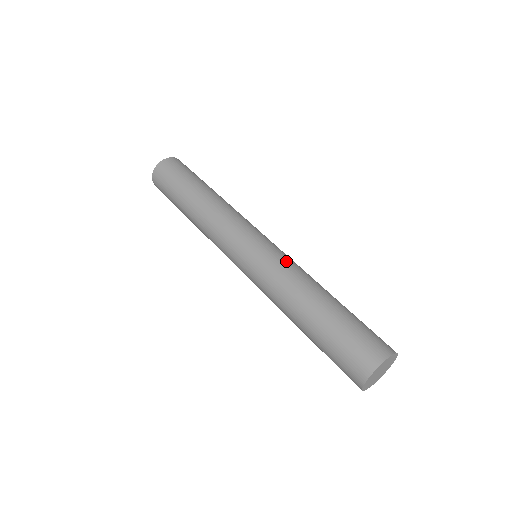
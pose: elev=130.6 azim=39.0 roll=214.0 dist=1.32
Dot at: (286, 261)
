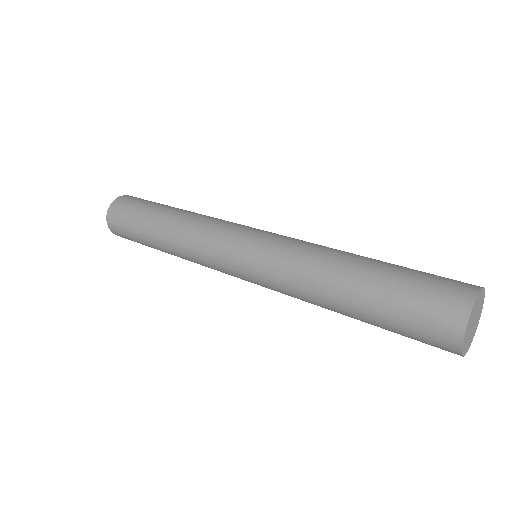
Dot at: occluded
